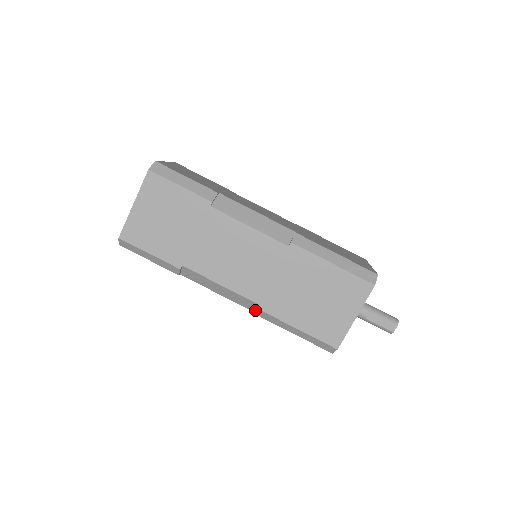
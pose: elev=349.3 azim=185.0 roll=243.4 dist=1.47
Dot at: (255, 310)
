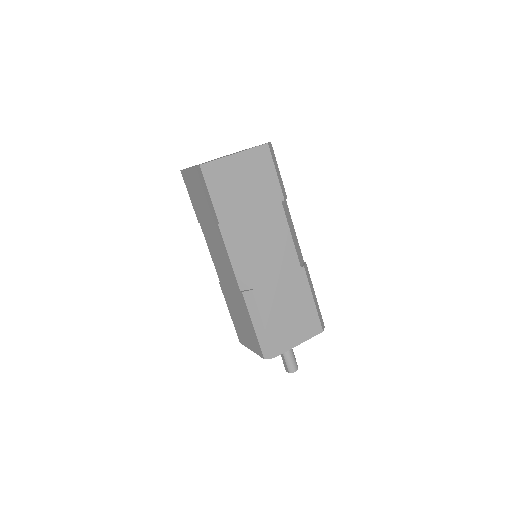
Dot at: occluded
